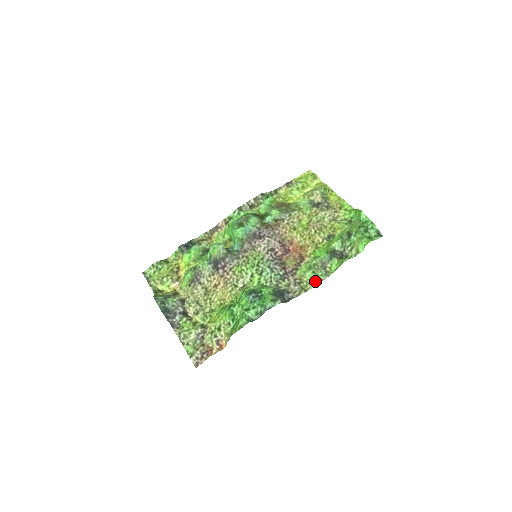
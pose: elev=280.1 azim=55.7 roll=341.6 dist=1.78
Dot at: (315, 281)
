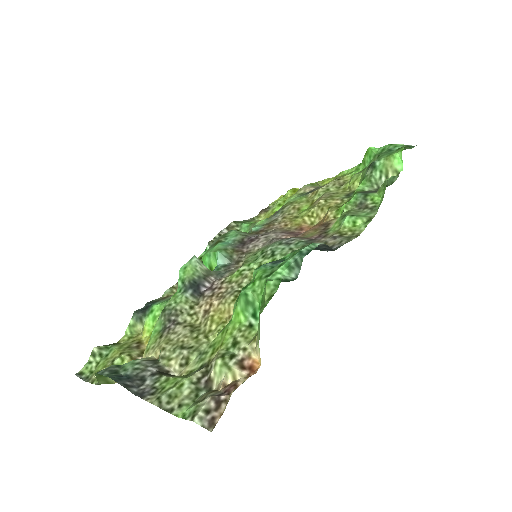
Dot at: (363, 223)
